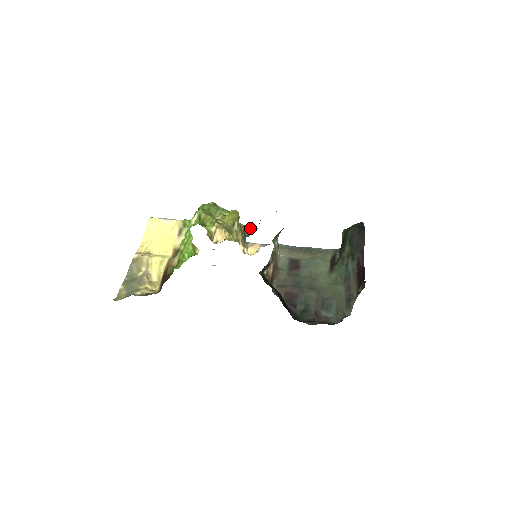
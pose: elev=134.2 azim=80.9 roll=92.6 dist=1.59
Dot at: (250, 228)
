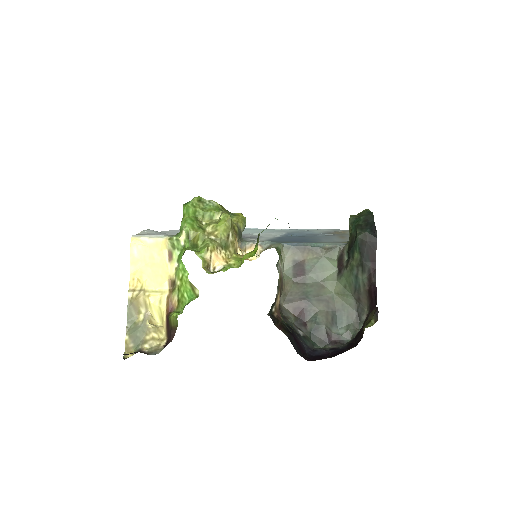
Dot at: (244, 218)
